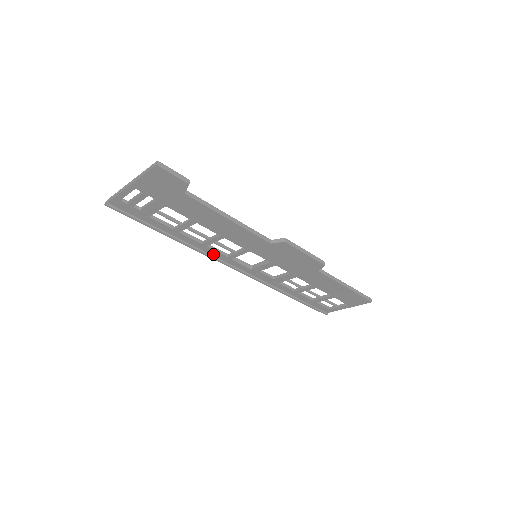
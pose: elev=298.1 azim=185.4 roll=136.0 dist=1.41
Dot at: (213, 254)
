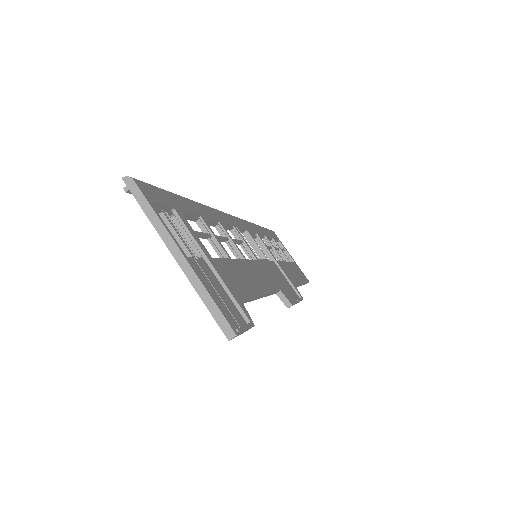
Dot at: occluded
